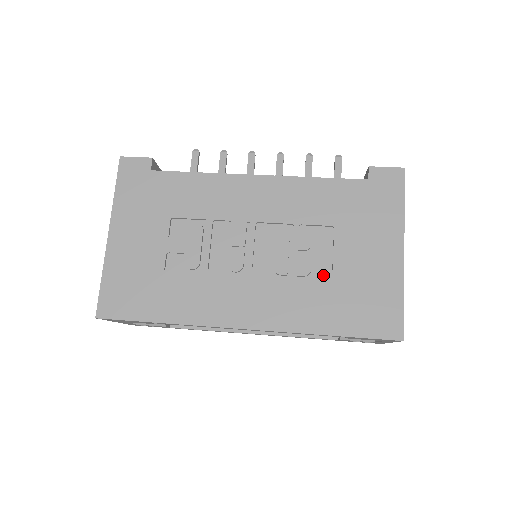
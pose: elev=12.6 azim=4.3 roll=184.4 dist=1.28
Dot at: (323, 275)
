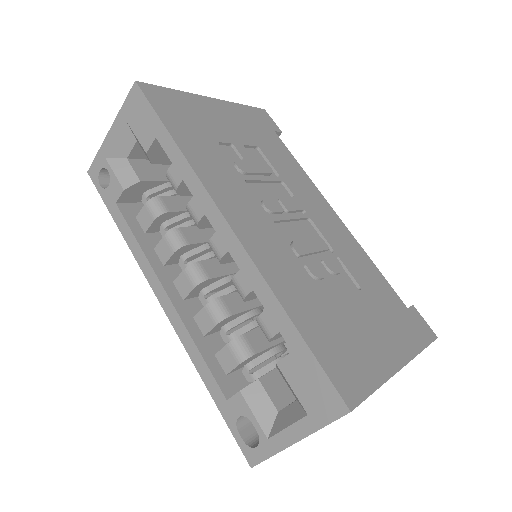
Dot at: (324, 293)
